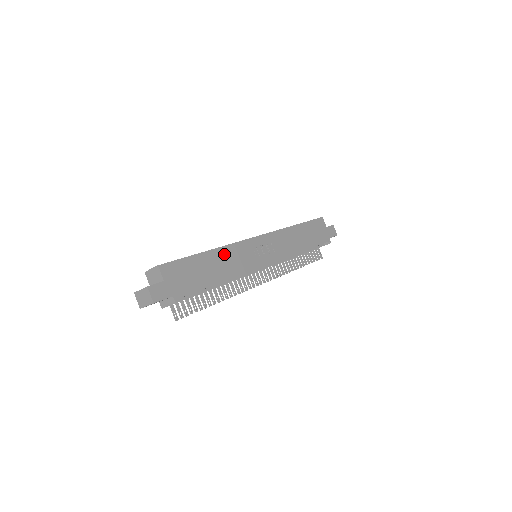
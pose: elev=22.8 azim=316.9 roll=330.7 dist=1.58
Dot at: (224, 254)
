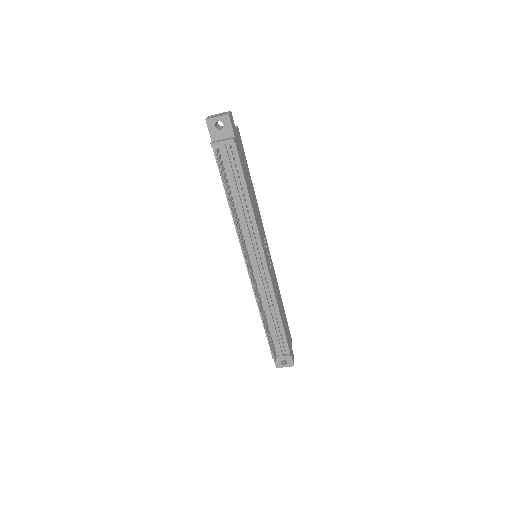
Dot at: (256, 202)
